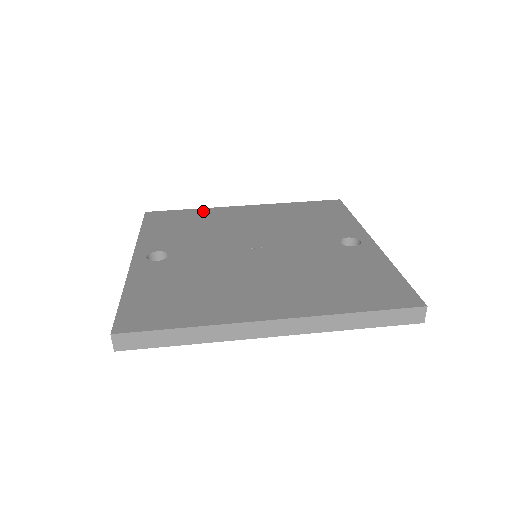
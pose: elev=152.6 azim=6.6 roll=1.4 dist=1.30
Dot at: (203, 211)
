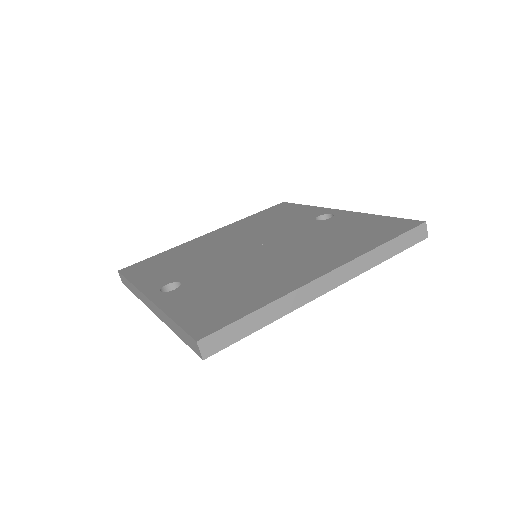
Dot at: (174, 250)
